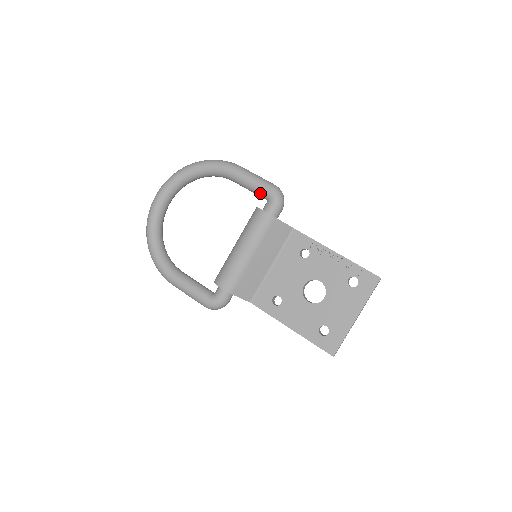
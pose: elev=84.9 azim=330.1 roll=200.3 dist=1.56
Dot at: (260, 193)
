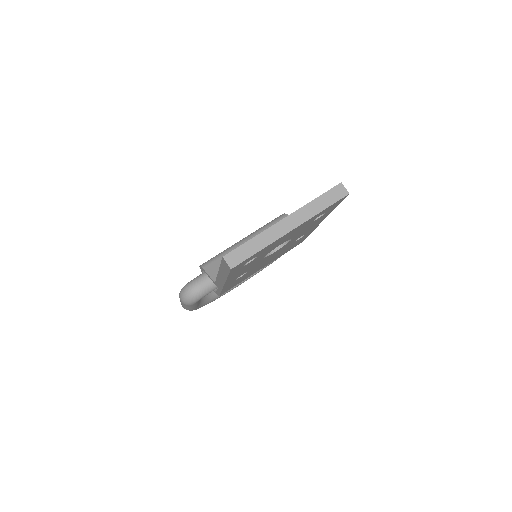
Dot at: occluded
